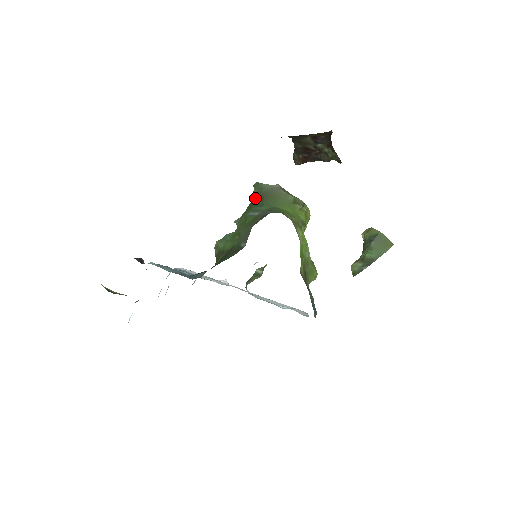
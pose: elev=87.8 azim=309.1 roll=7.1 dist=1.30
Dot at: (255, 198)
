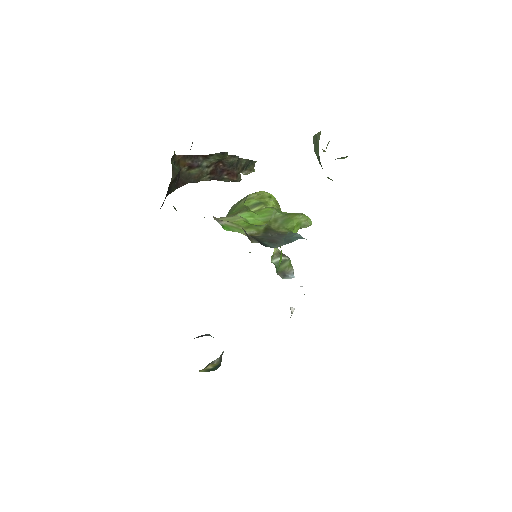
Dot at: occluded
